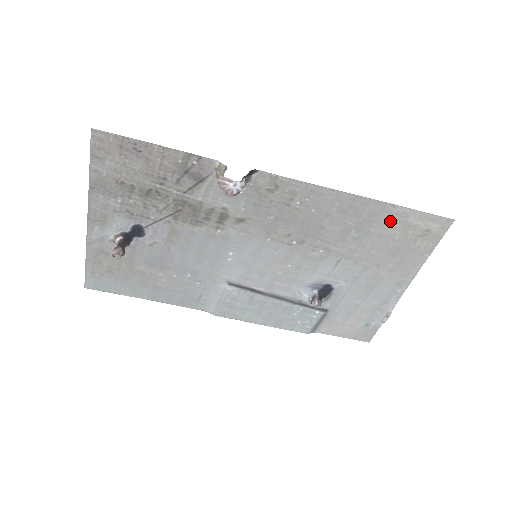
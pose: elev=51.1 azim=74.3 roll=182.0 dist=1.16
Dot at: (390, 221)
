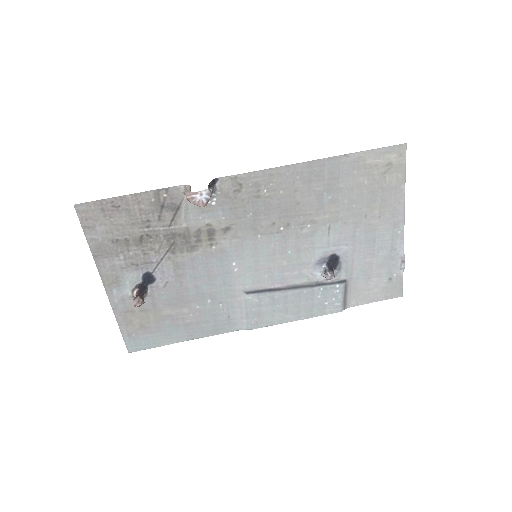
Dot at: (351, 171)
